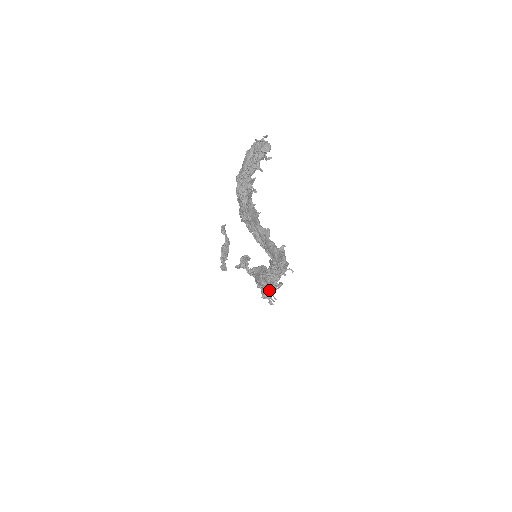
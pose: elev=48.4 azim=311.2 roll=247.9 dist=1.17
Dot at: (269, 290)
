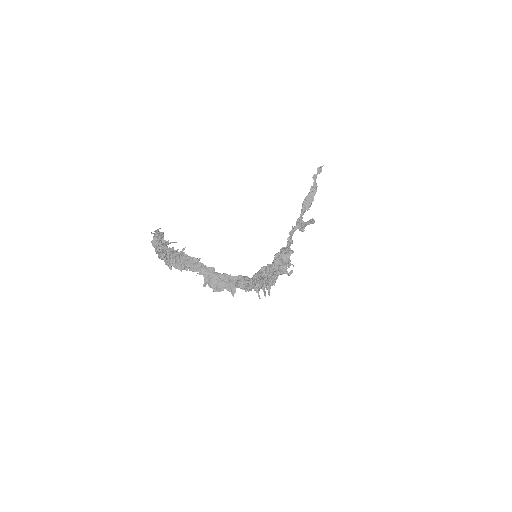
Dot at: (256, 290)
